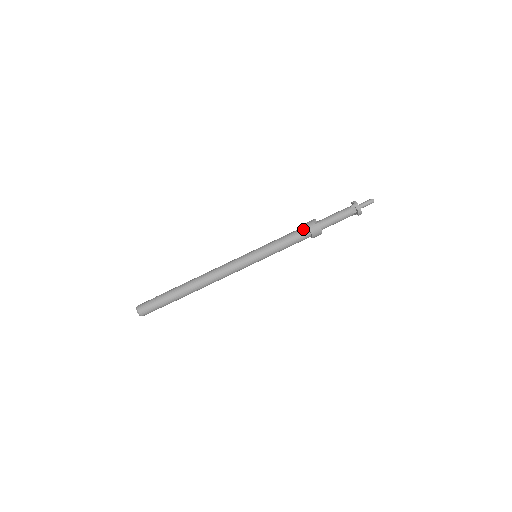
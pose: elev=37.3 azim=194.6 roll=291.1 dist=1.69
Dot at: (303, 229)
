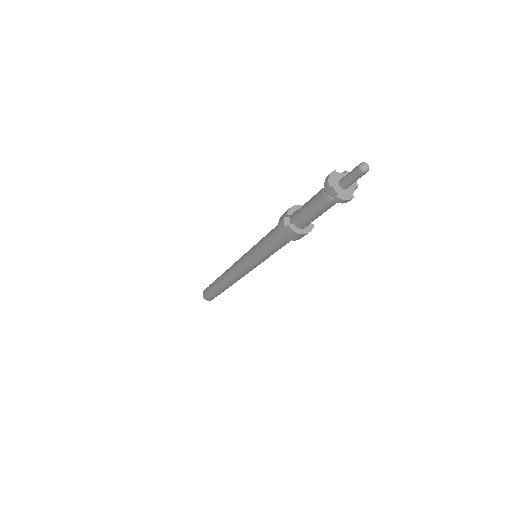
Dot at: (278, 229)
